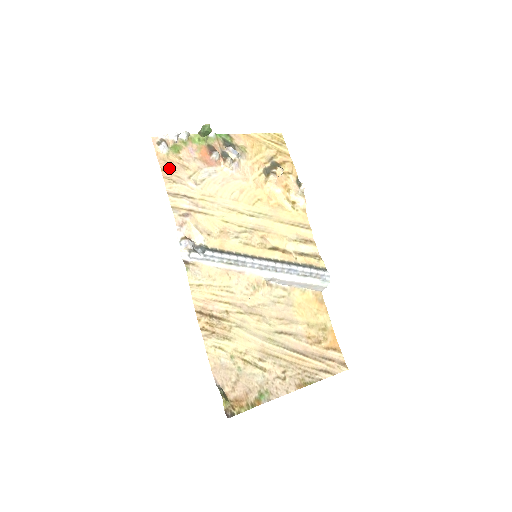
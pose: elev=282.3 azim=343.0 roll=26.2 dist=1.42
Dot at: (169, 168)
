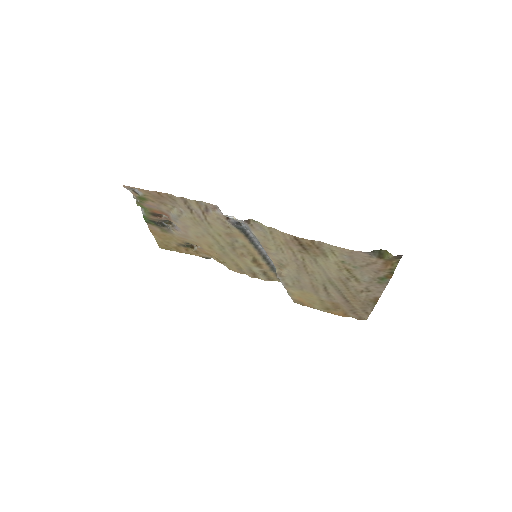
Dot at: (158, 196)
